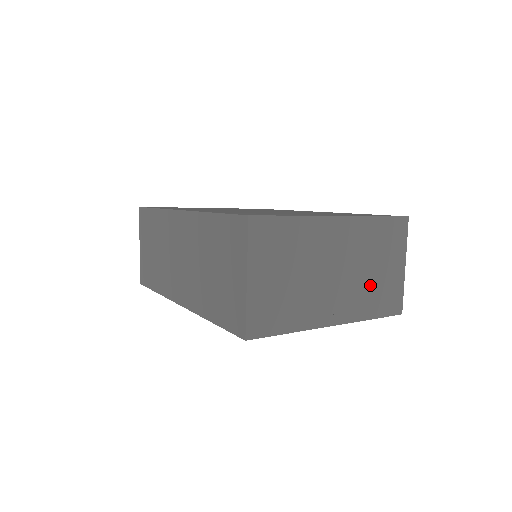
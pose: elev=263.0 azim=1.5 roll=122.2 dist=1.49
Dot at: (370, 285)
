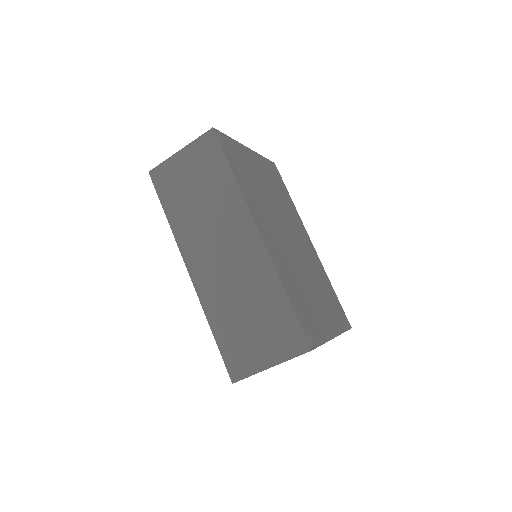
Dot at: occluded
